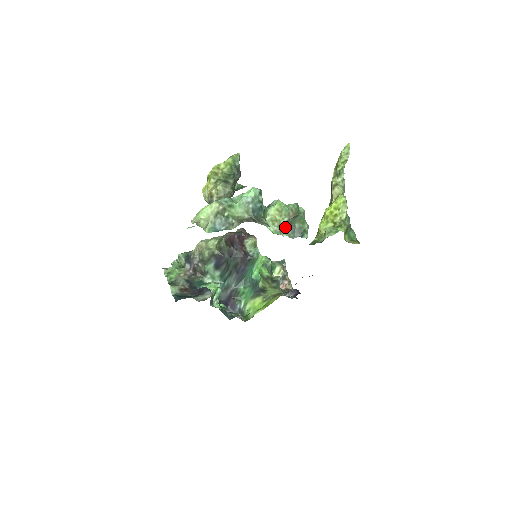
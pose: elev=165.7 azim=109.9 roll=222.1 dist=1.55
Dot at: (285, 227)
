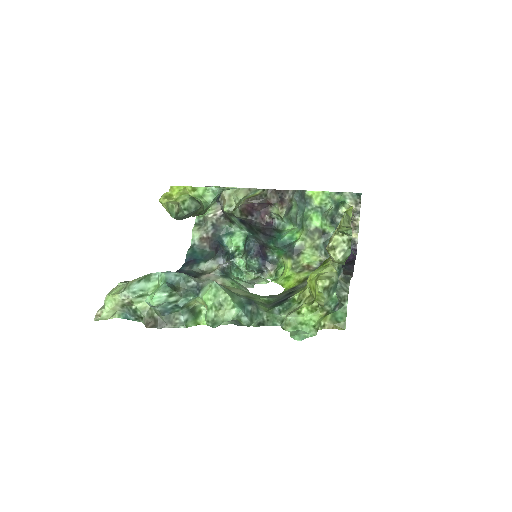
Dot at: occluded
